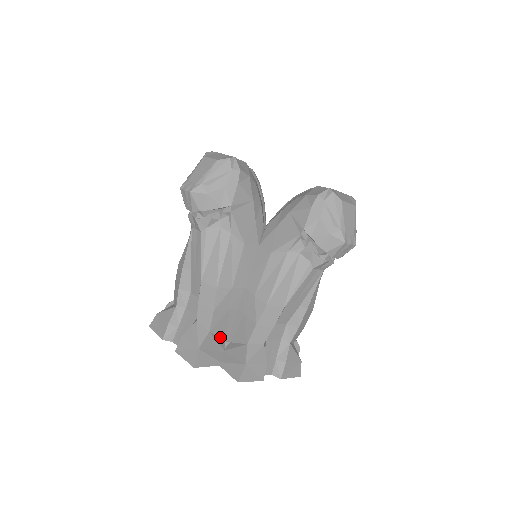
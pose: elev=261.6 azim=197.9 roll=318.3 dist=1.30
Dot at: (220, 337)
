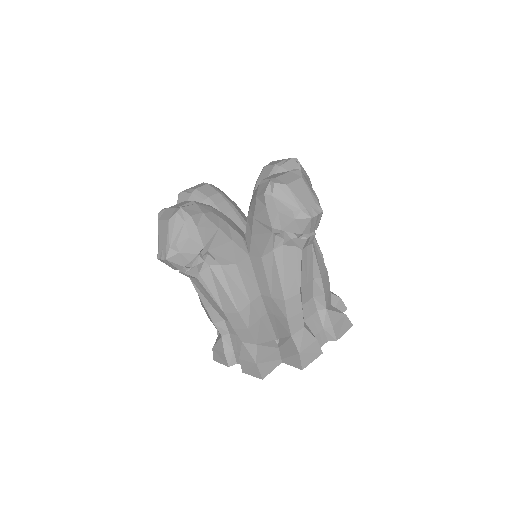
Dot at: (268, 341)
